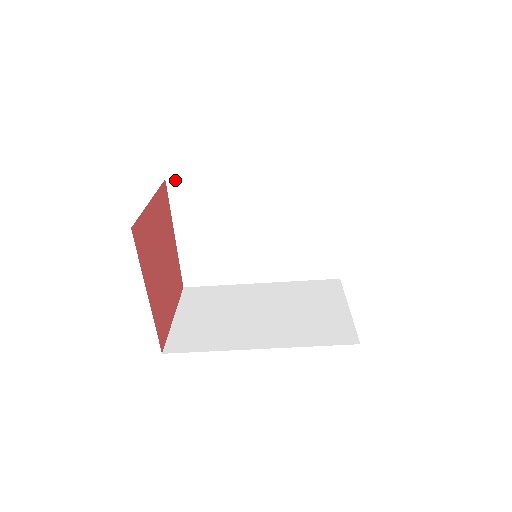
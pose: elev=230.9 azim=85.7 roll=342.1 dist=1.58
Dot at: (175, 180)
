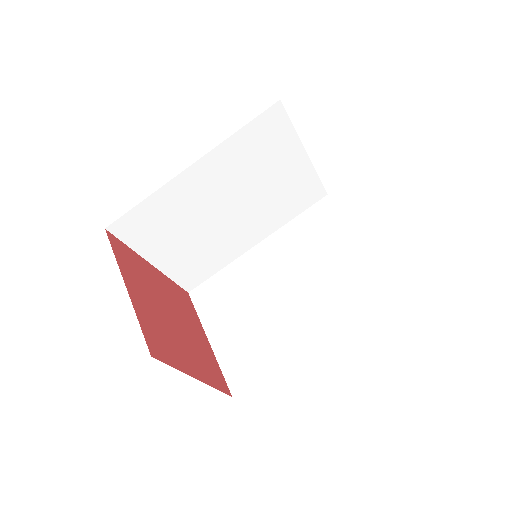
Dot at: (196, 289)
